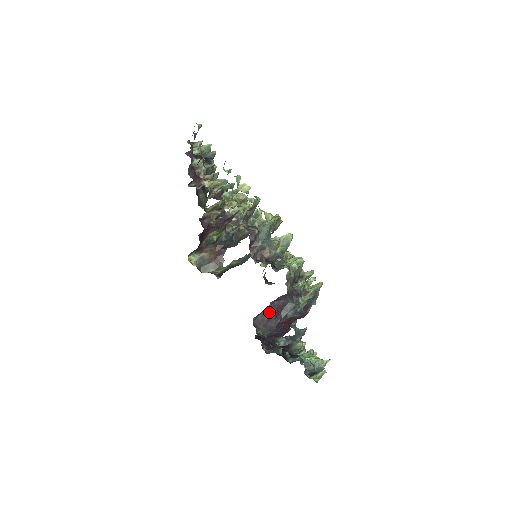
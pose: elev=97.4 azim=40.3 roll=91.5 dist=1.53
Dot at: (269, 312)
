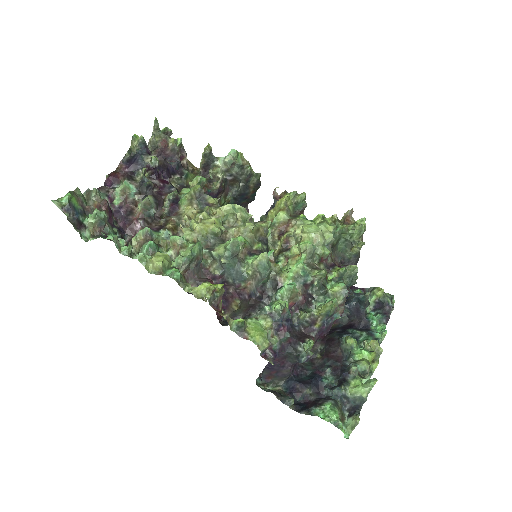
Dot at: (271, 367)
